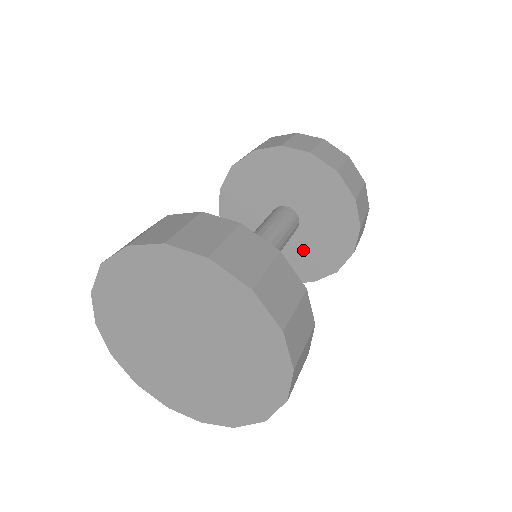
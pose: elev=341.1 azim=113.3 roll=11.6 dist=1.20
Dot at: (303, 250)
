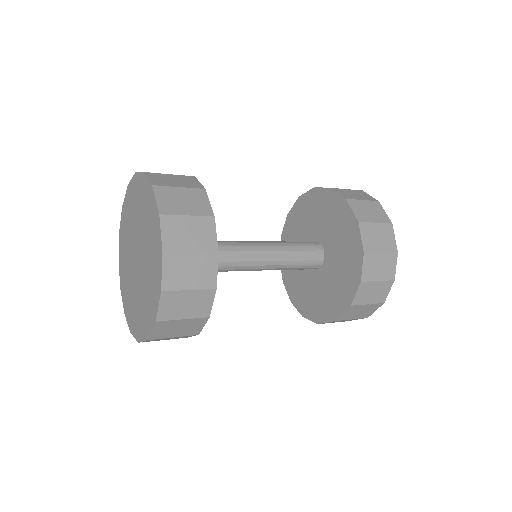
Dot at: (320, 289)
